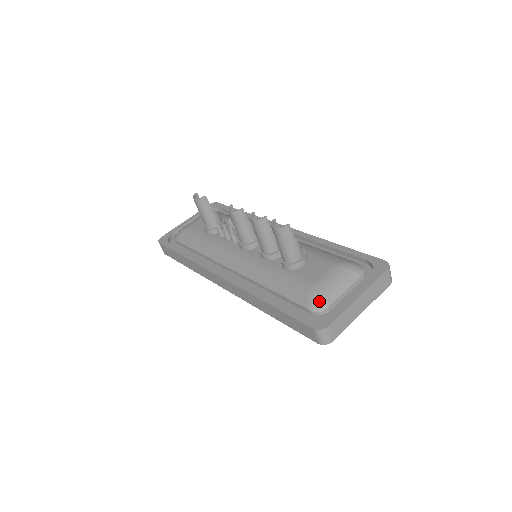
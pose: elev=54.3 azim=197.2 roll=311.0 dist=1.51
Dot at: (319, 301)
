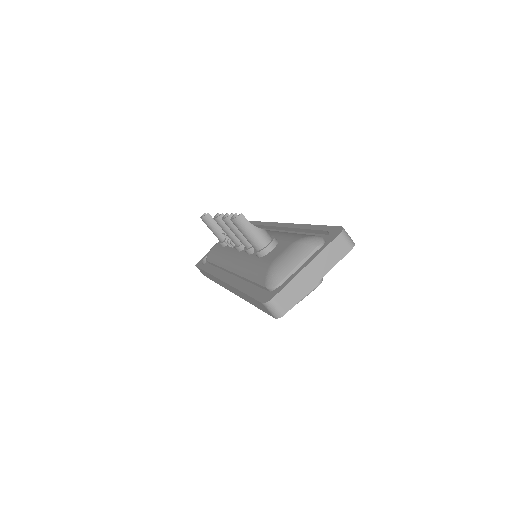
Dot at: (273, 277)
